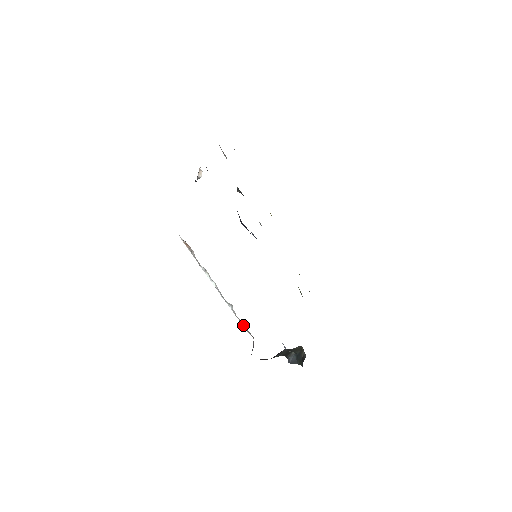
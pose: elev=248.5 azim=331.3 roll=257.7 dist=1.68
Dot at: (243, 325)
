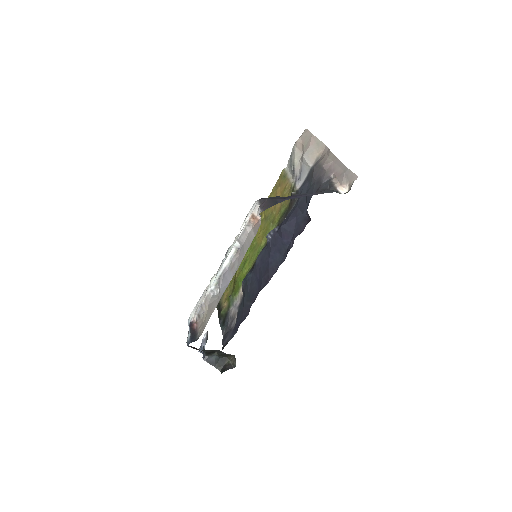
Dot at: (202, 307)
